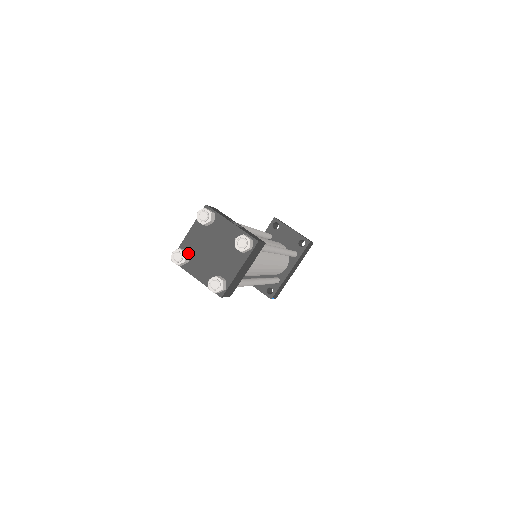
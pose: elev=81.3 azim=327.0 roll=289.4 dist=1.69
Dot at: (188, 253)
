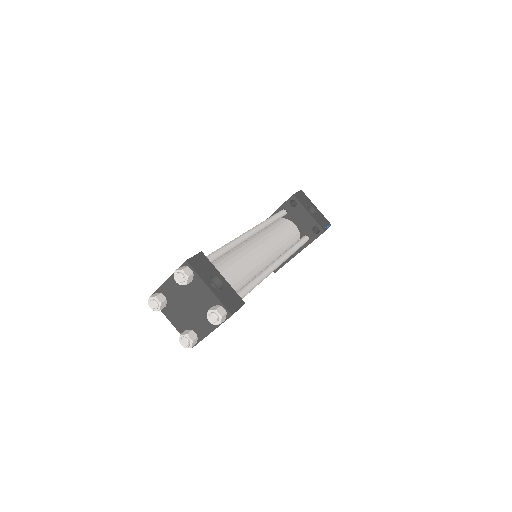
Dot at: (165, 300)
